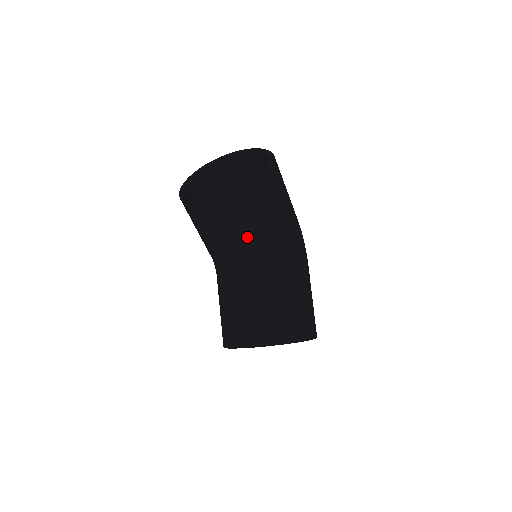
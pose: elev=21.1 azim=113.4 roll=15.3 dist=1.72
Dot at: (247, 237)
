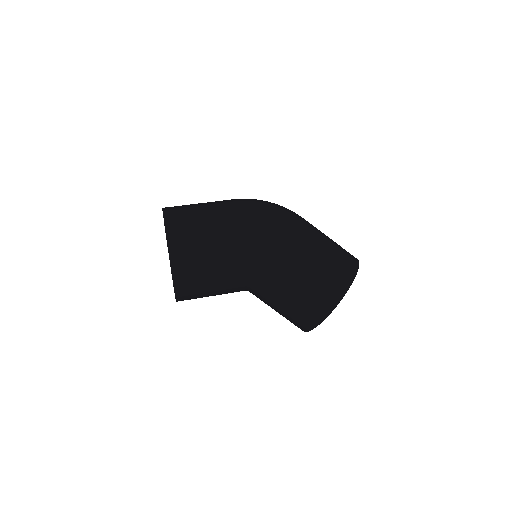
Dot at: (218, 292)
